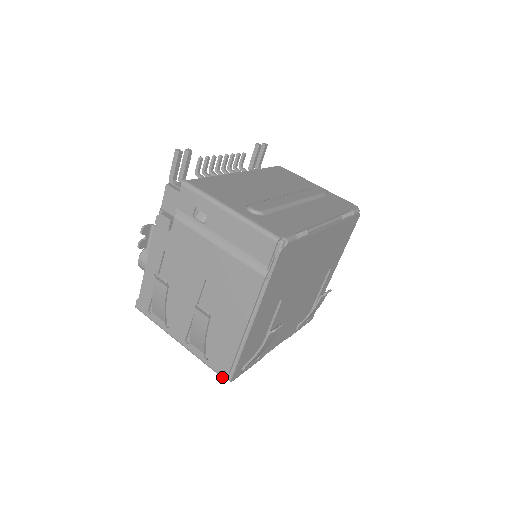
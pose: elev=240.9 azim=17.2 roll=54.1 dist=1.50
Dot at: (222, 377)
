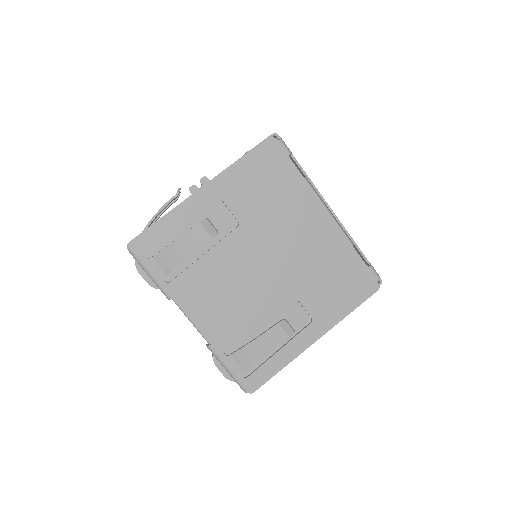
Dot at: occluded
